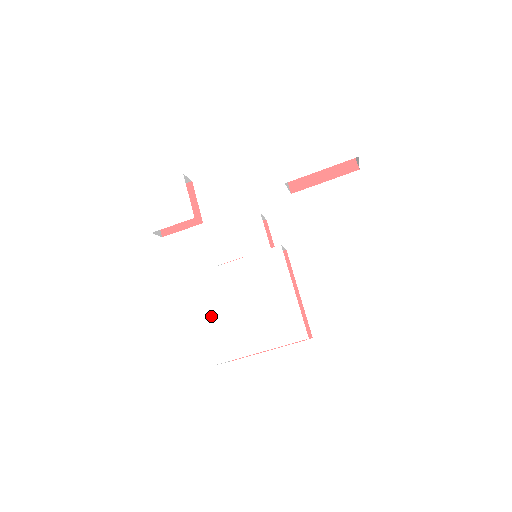
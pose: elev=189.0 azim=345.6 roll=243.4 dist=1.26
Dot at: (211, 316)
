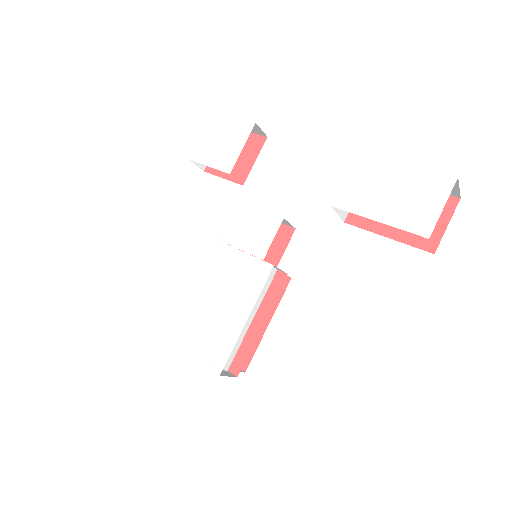
Dot at: (169, 277)
